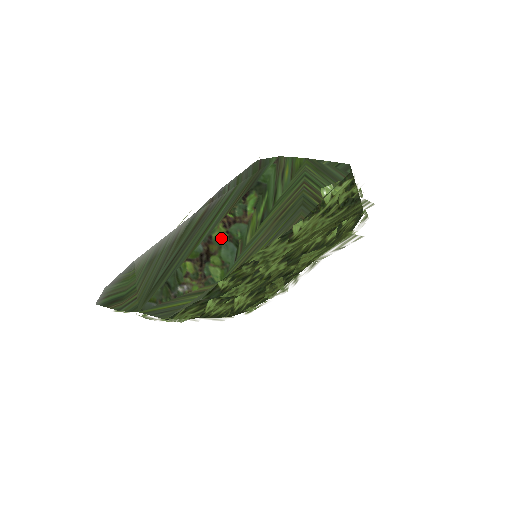
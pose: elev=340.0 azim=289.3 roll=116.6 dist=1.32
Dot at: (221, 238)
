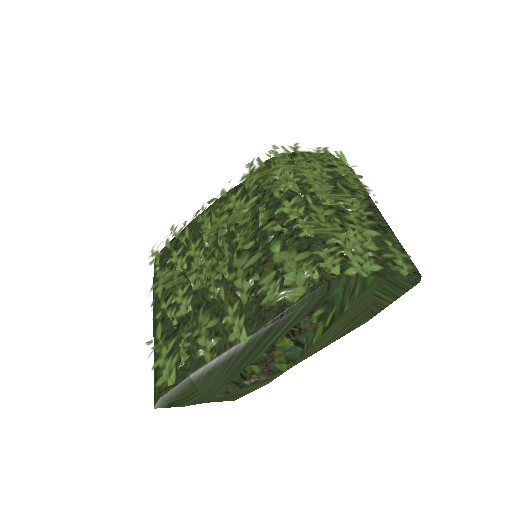
Dot at: (286, 345)
